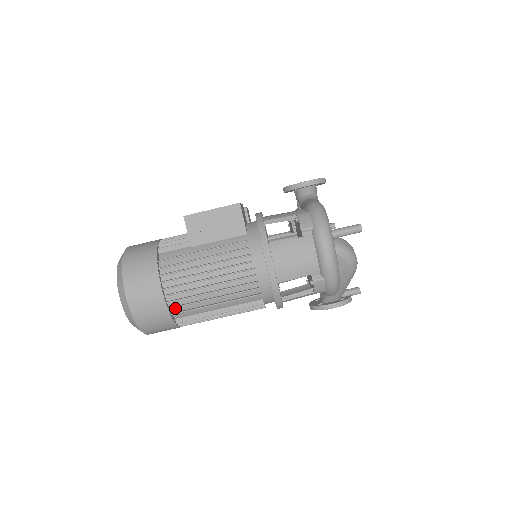
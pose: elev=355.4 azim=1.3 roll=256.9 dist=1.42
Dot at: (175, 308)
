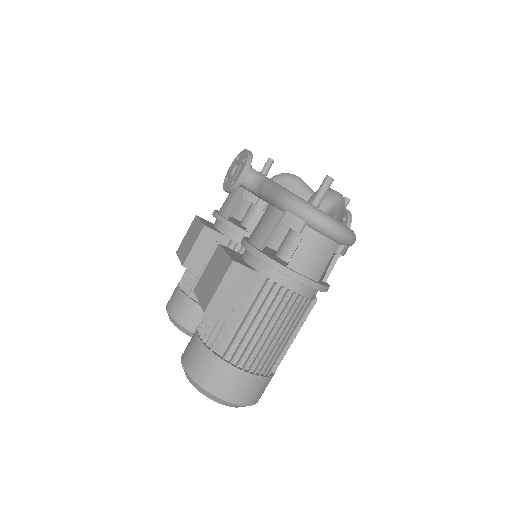
Dot at: (266, 370)
